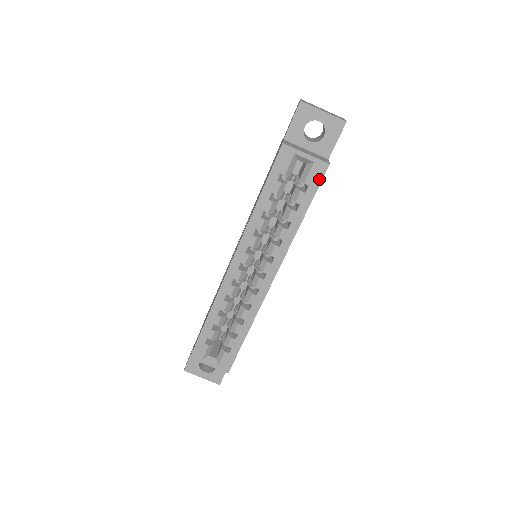
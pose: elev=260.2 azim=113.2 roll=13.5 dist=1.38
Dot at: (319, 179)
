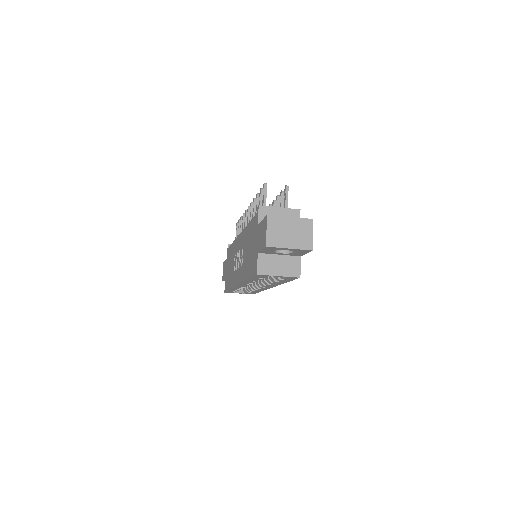
Dot at: (293, 279)
